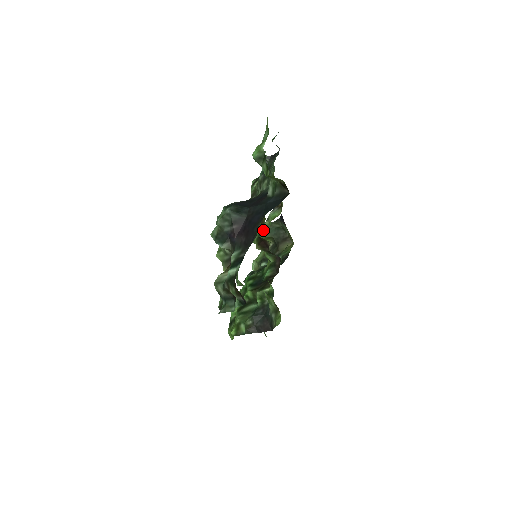
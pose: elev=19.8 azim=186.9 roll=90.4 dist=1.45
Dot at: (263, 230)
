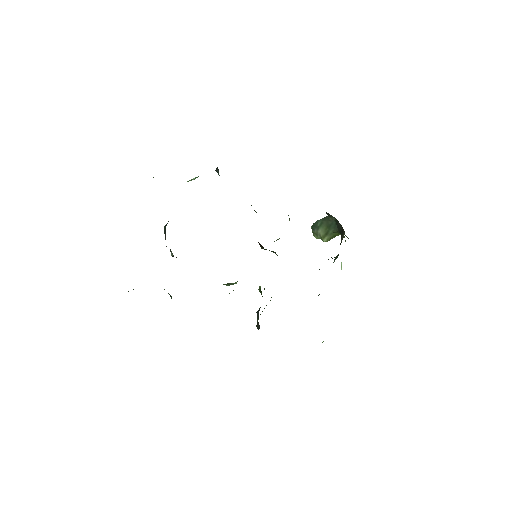
Dot at: (327, 227)
